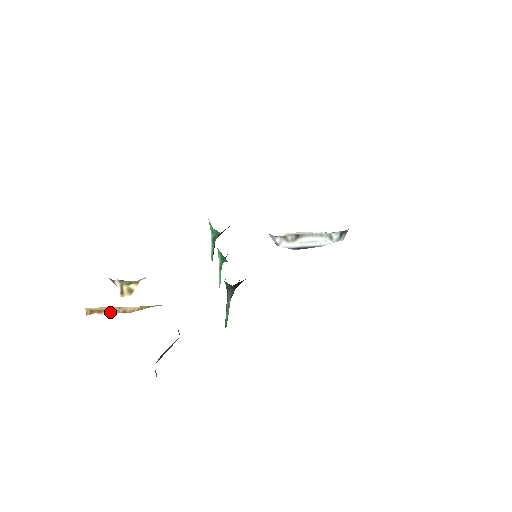
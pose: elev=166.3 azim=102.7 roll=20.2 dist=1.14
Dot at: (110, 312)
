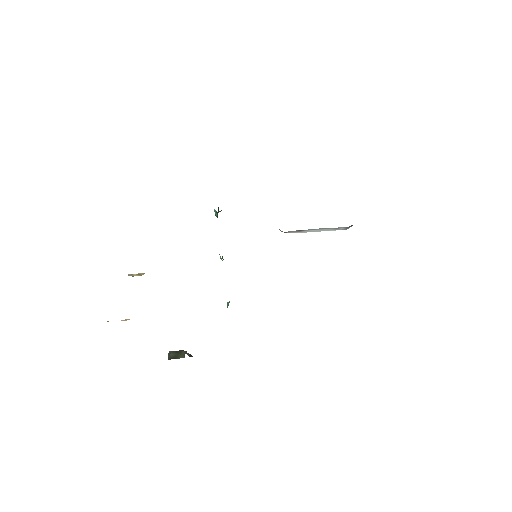
Dot at: (125, 319)
